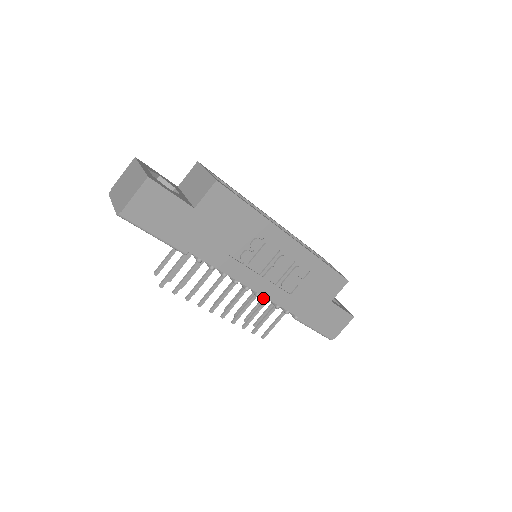
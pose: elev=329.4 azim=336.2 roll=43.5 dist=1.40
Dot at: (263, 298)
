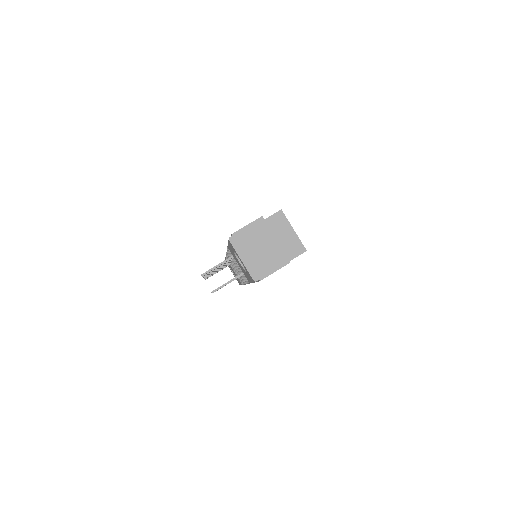
Dot at: occluded
